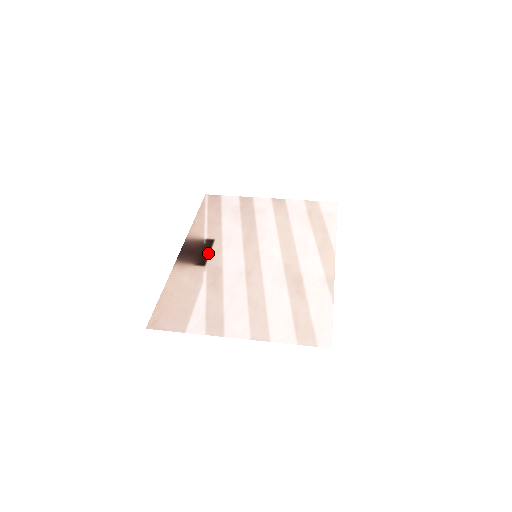
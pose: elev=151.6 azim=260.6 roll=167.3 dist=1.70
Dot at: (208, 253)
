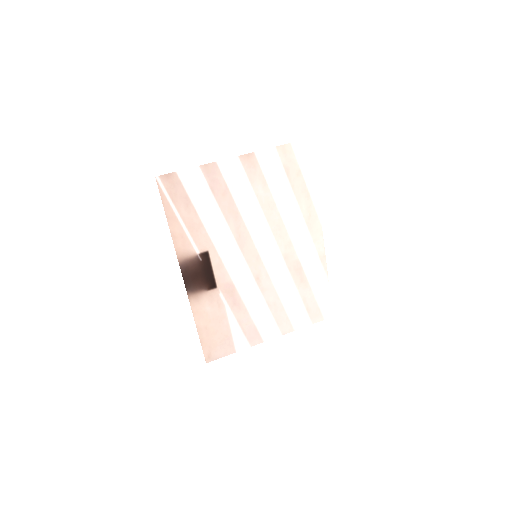
Dot at: (212, 272)
